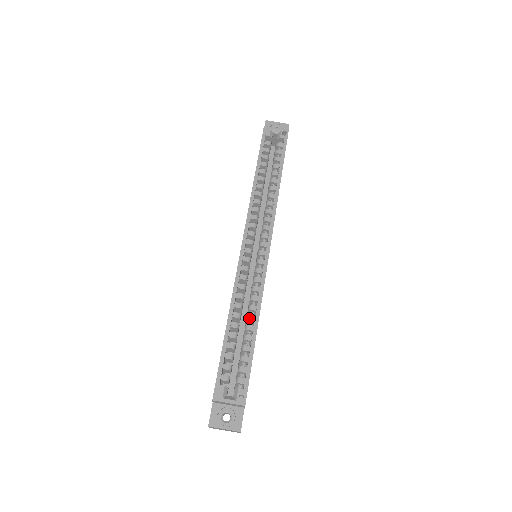
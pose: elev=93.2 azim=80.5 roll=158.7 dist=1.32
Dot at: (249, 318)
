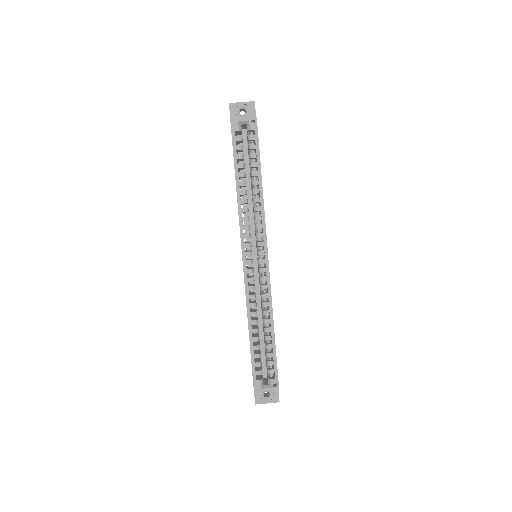
Dot at: (265, 322)
